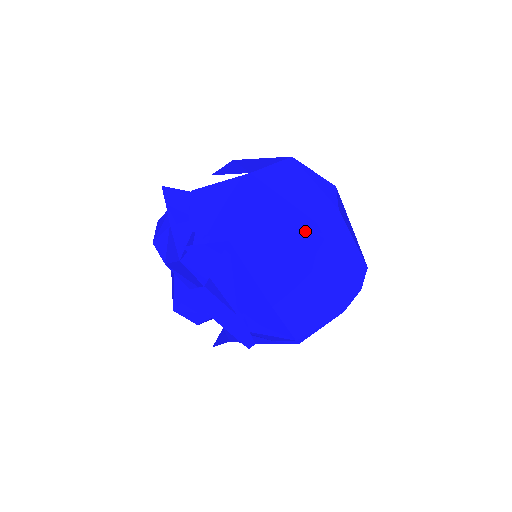
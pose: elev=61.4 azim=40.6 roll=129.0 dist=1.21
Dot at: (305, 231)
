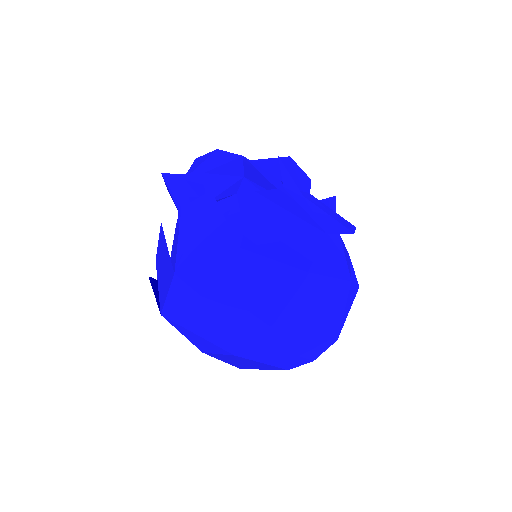
Dot at: (230, 332)
